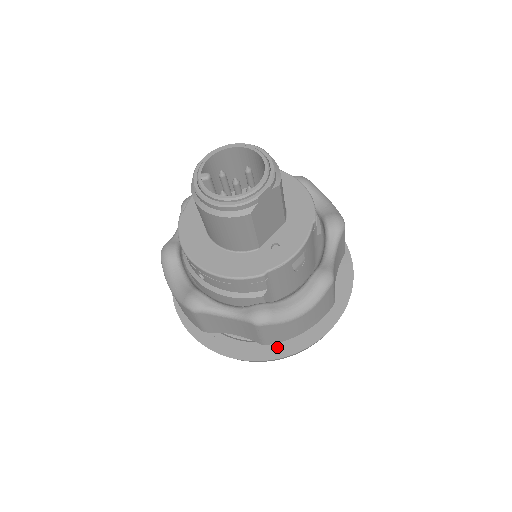
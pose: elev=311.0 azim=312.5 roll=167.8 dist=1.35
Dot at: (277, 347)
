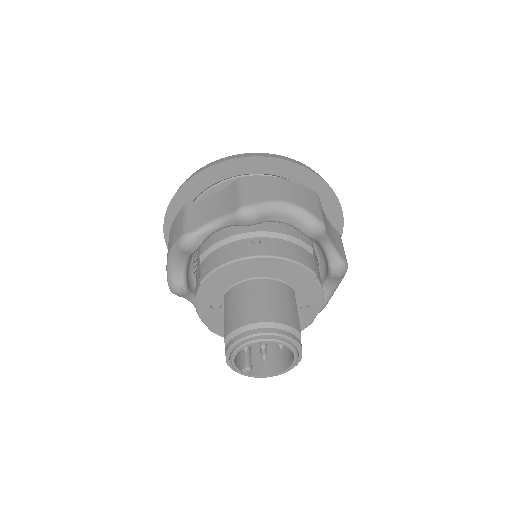
Dot at: occluded
